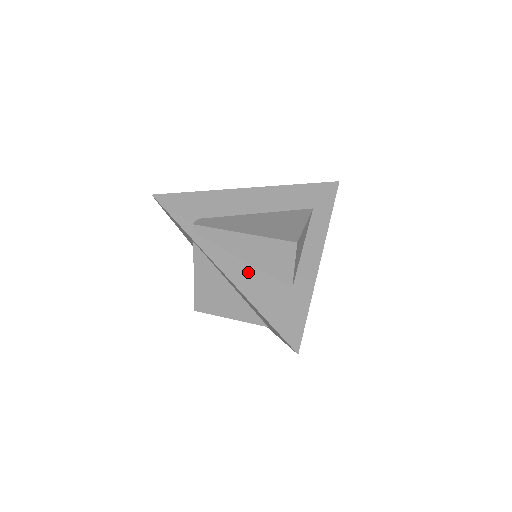
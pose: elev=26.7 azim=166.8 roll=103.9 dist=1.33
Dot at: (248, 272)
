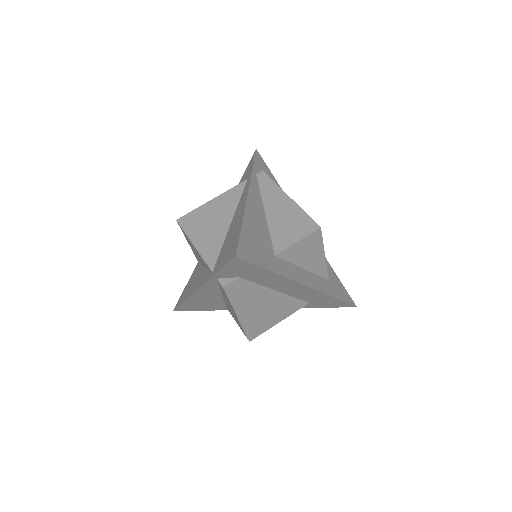
Dot at: (261, 215)
